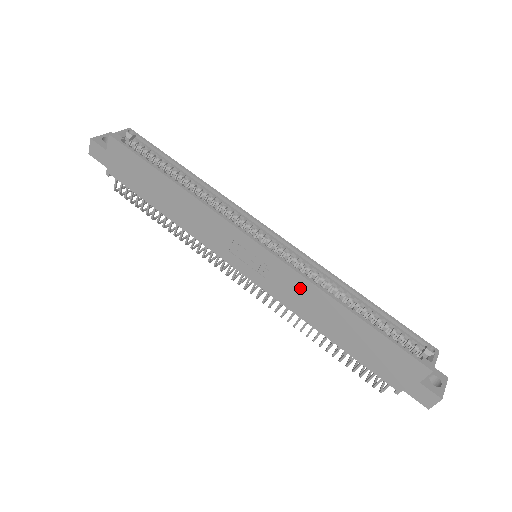
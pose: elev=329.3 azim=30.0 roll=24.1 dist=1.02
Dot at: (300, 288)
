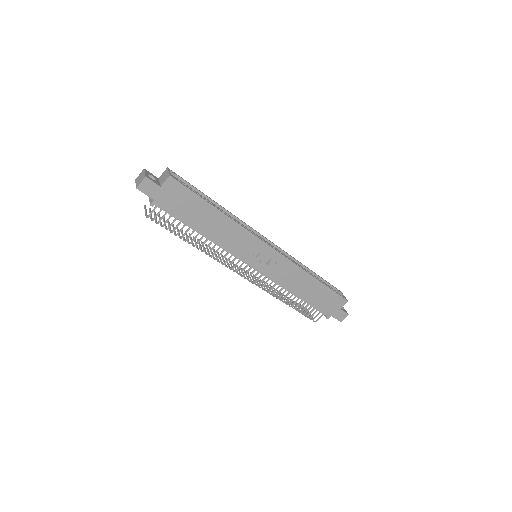
Dot at: (292, 271)
